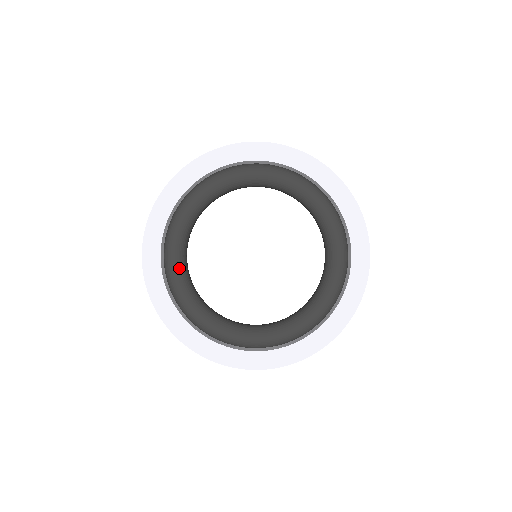
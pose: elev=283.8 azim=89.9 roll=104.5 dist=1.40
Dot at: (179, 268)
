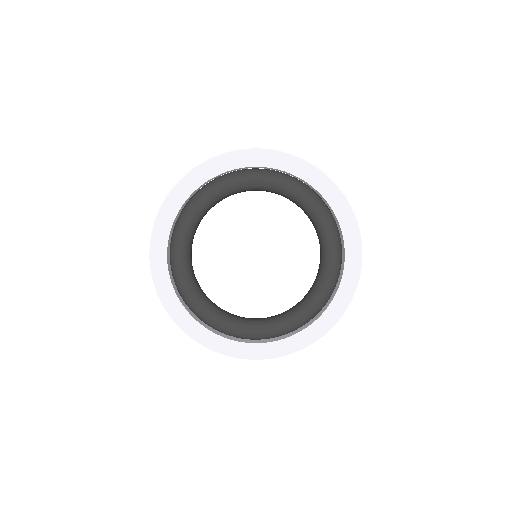
Dot at: (189, 283)
